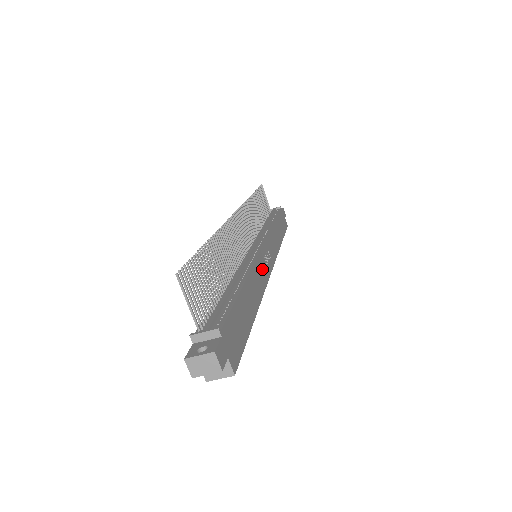
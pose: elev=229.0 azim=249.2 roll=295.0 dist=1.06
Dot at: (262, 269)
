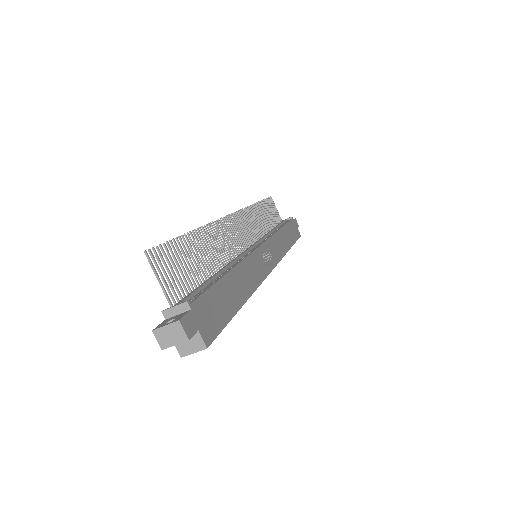
Dot at: (258, 265)
